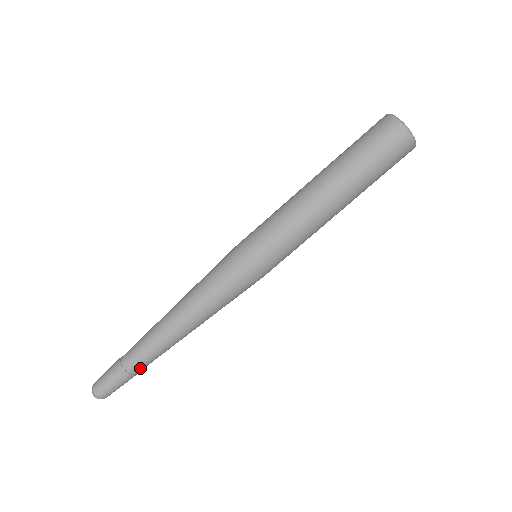
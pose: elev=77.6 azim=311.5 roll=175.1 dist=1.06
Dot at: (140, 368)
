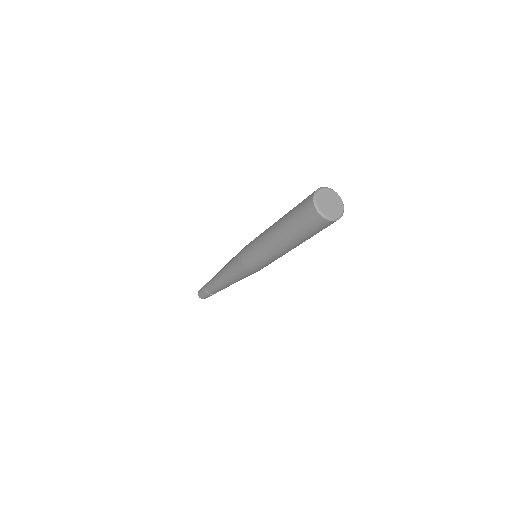
Dot at: (212, 292)
